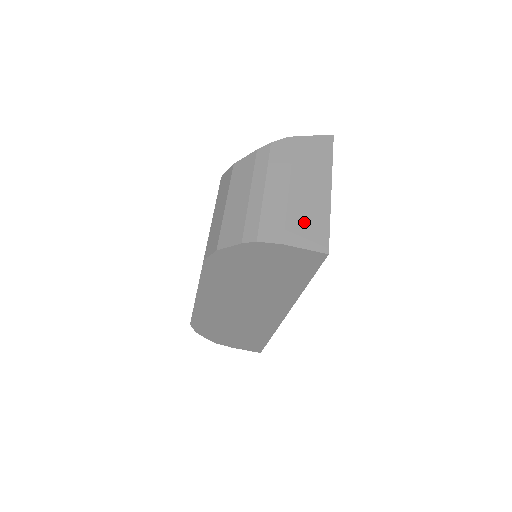
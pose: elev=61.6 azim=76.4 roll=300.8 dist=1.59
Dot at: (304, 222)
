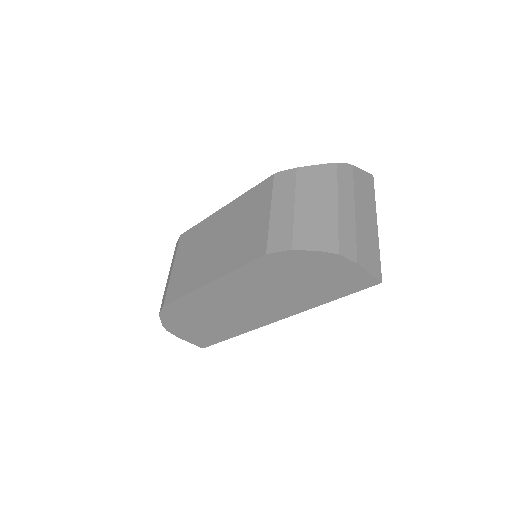
Dot at: (367, 248)
